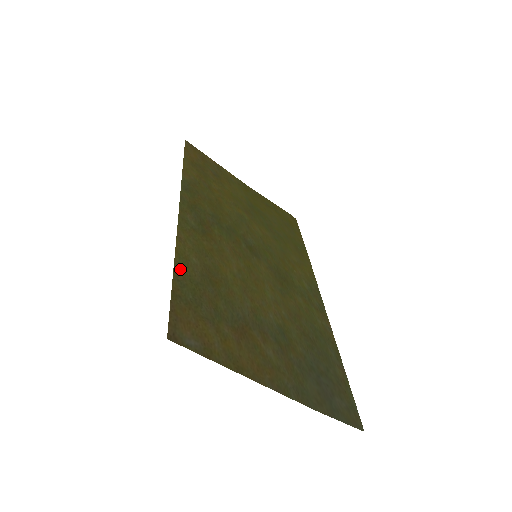
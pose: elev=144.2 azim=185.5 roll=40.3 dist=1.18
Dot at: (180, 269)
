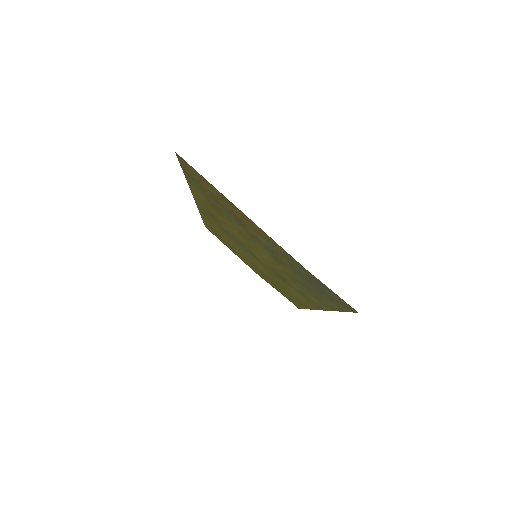
Dot at: (190, 183)
